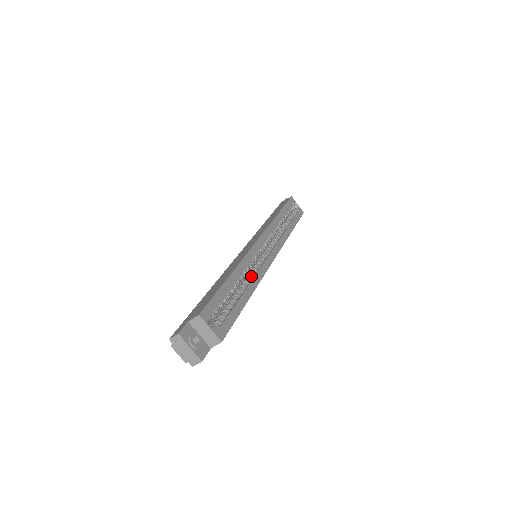
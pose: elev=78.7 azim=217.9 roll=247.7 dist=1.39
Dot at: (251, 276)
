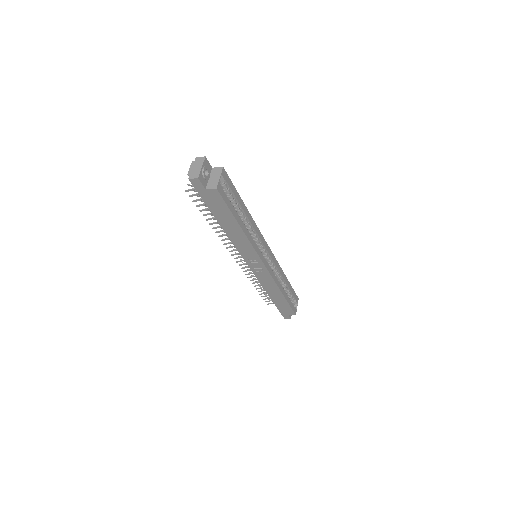
Dot at: (250, 234)
